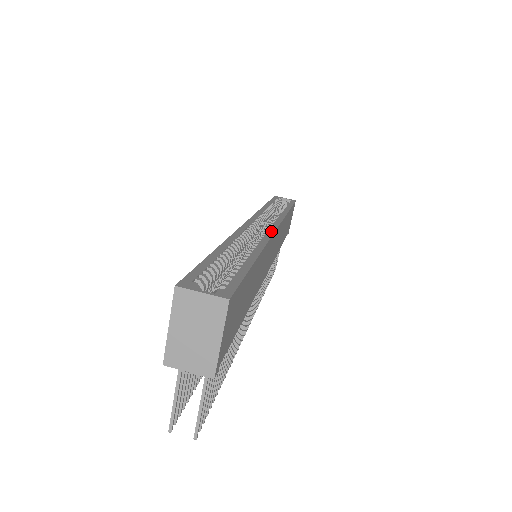
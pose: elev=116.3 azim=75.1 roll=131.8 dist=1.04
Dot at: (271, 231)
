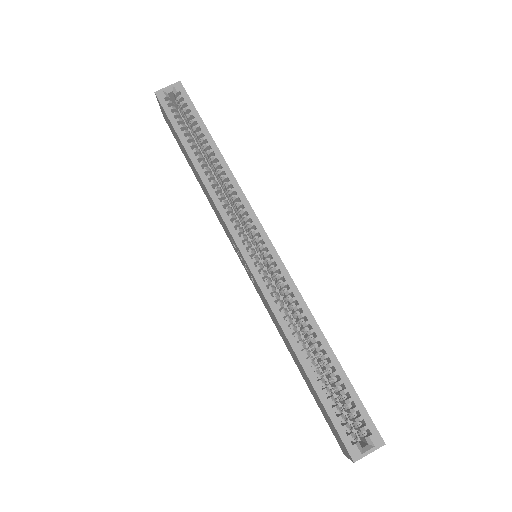
Dot at: (278, 261)
